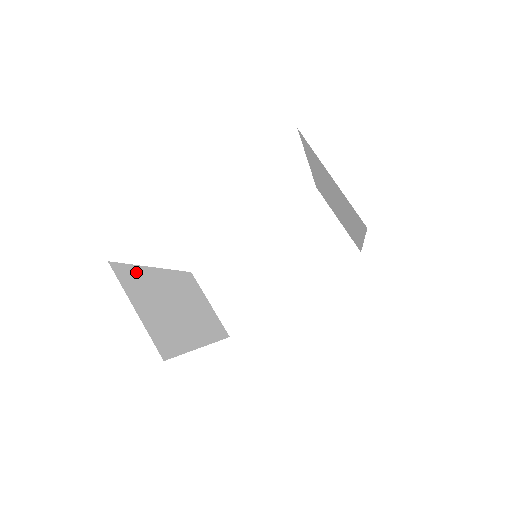
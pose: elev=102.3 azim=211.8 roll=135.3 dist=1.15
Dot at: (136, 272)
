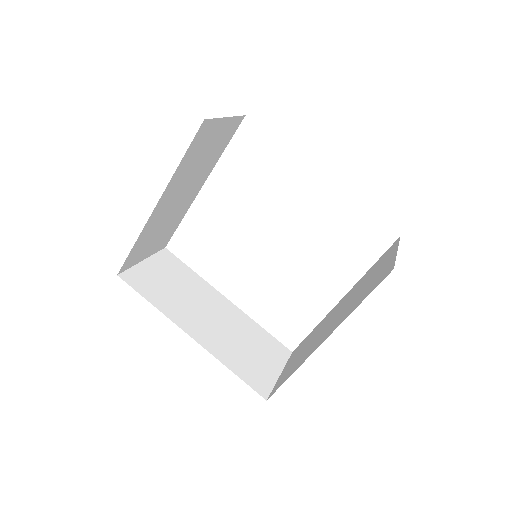
Dot at: (188, 271)
